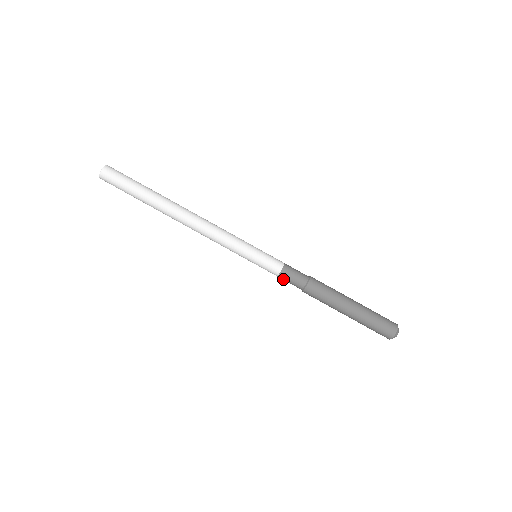
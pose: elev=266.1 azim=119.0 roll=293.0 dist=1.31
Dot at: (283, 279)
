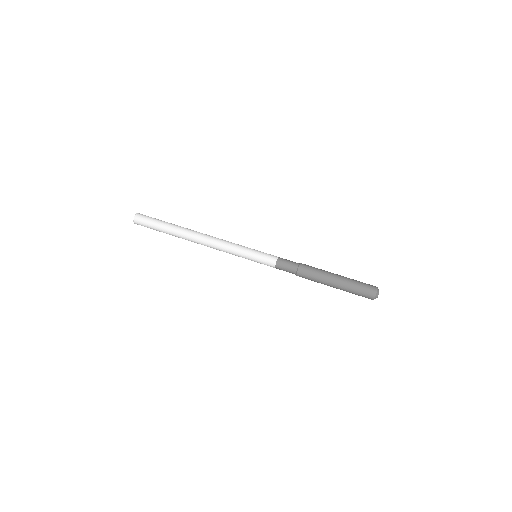
Dot at: (280, 266)
